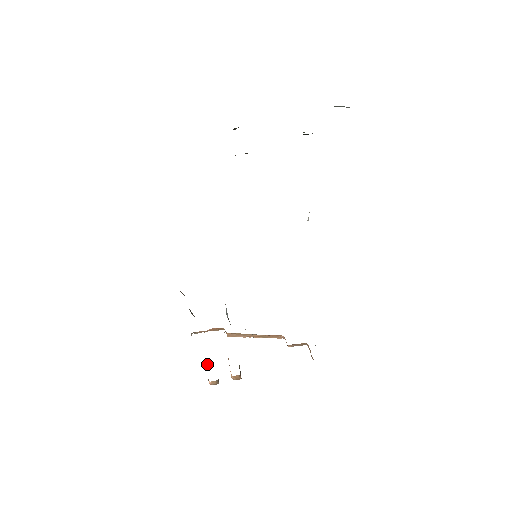
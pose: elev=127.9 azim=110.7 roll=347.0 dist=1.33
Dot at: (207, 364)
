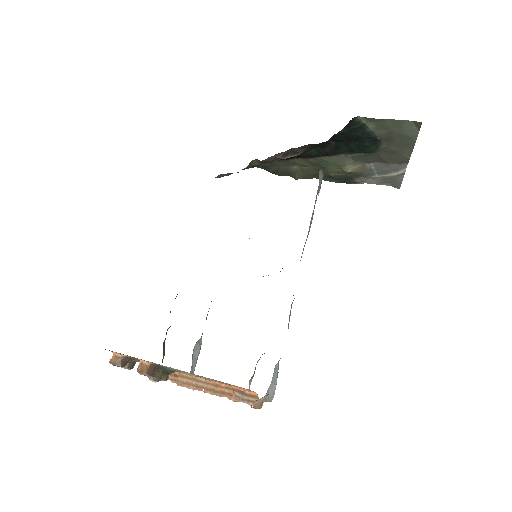
Dot at: (129, 366)
